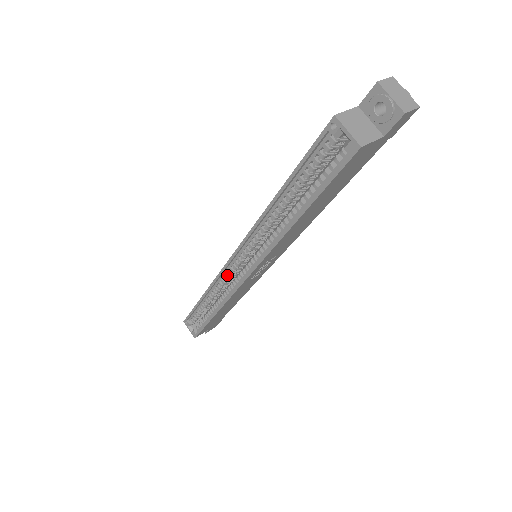
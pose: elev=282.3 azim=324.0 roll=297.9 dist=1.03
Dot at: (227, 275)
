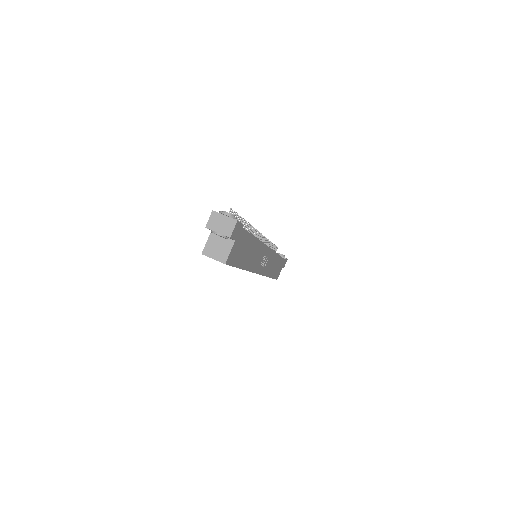
Dot at: occluded
